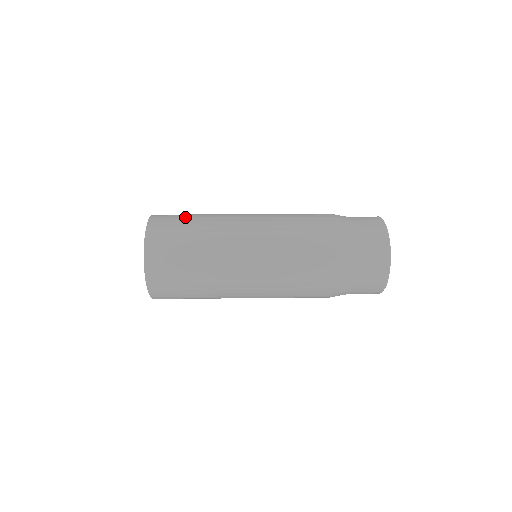
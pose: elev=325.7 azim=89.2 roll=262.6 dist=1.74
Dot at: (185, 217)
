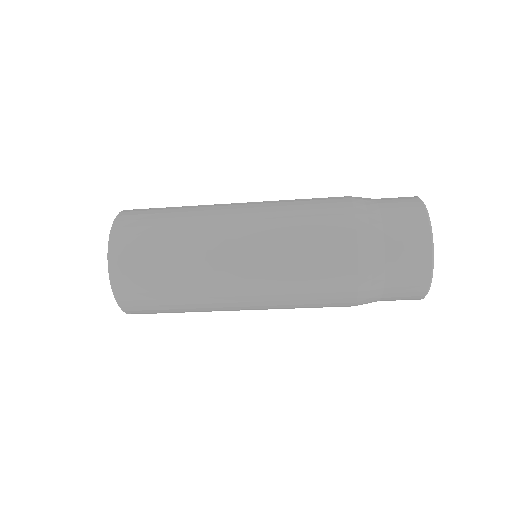
Dot at: occluded
